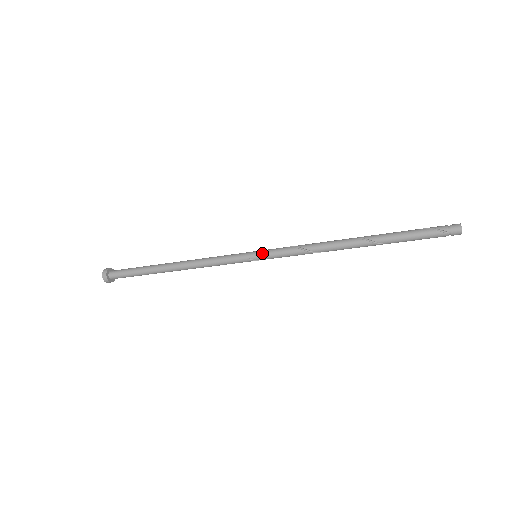
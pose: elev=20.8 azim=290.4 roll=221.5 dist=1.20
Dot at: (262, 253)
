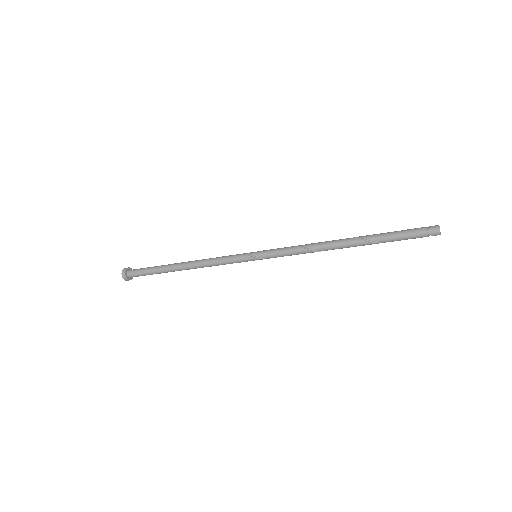
Dot at: occluded
